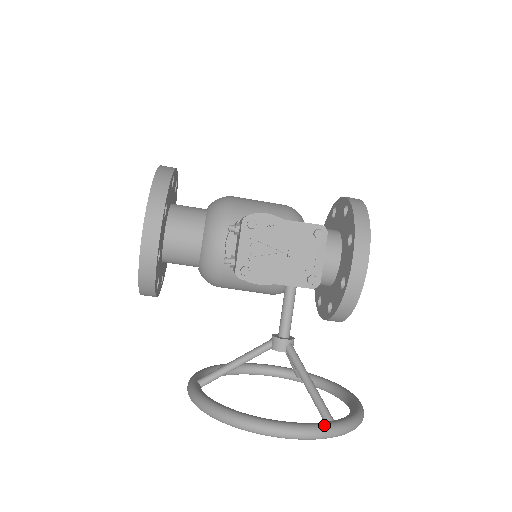
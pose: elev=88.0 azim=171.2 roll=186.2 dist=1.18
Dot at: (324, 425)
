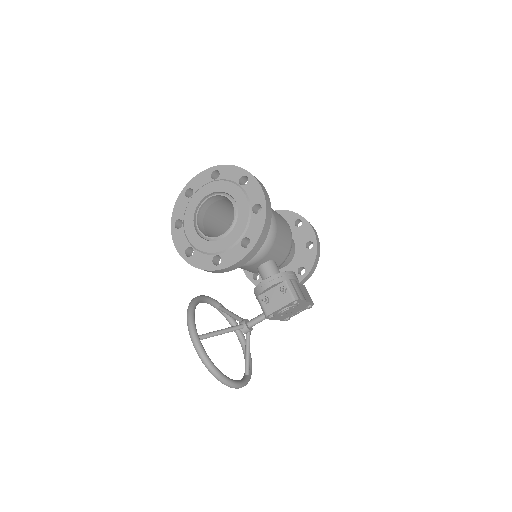
Dot at: occluded
